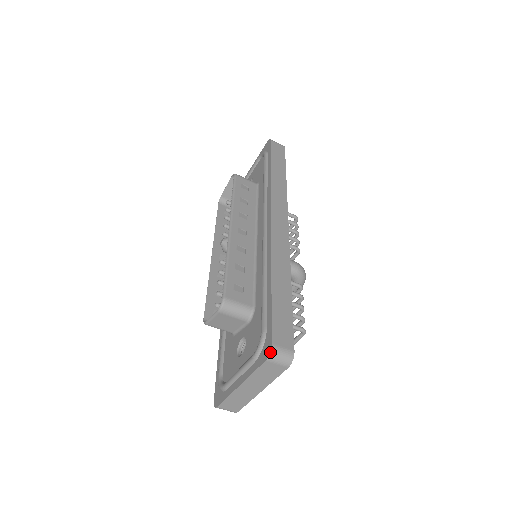
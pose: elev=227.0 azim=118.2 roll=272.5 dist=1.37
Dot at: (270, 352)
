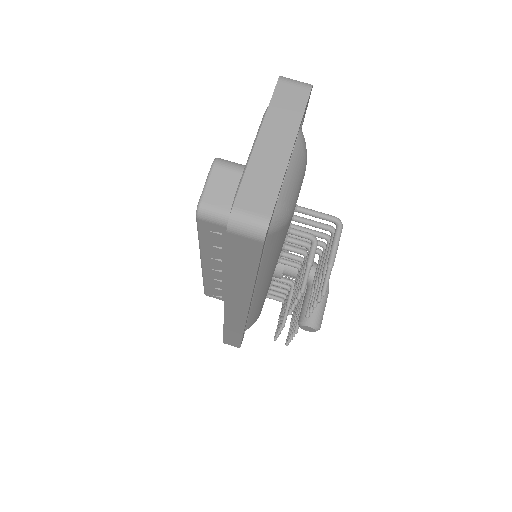
Dot at: (280, 76)
